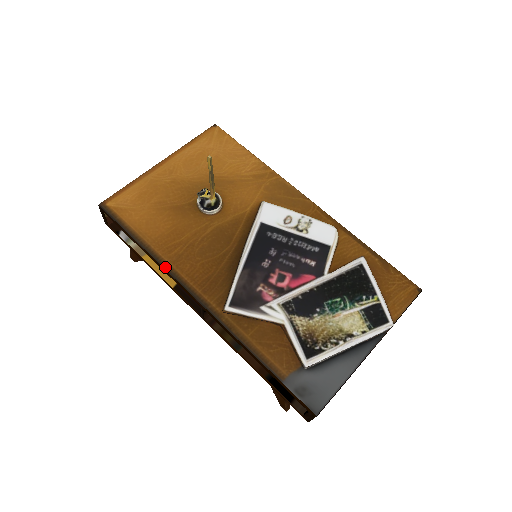
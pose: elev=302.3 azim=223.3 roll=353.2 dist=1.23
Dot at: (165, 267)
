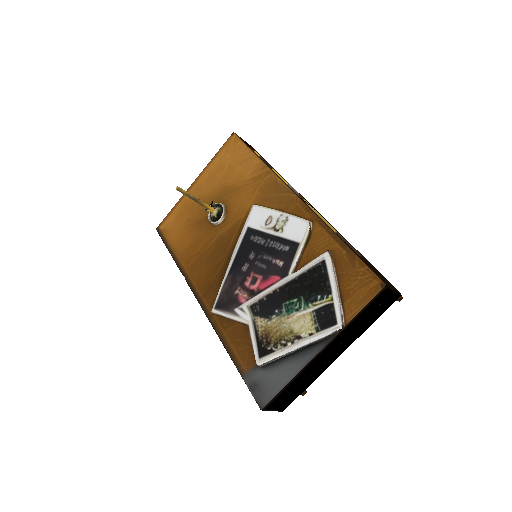
Dot at: (184, 276)
